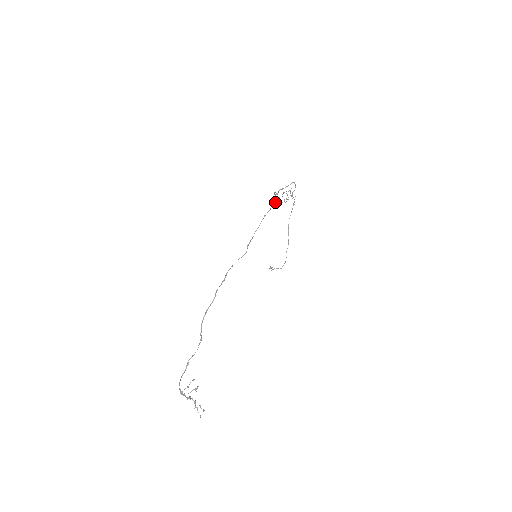
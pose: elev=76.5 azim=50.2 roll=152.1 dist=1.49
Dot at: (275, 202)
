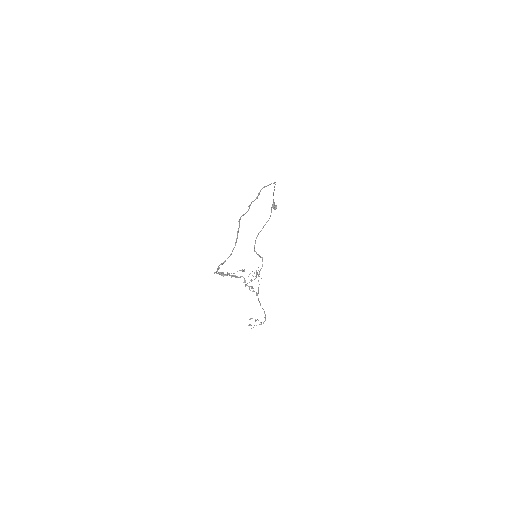
Dot at: (274, 205)
